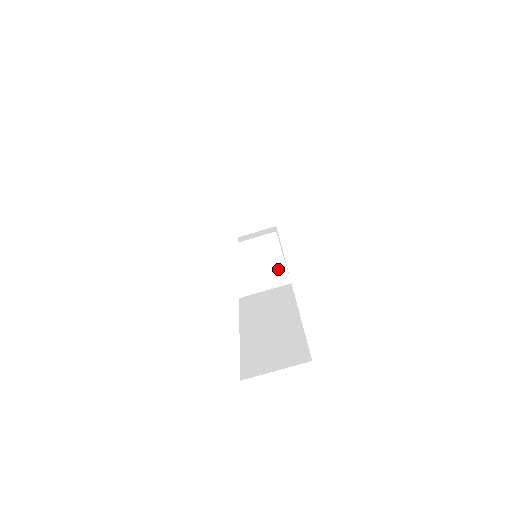
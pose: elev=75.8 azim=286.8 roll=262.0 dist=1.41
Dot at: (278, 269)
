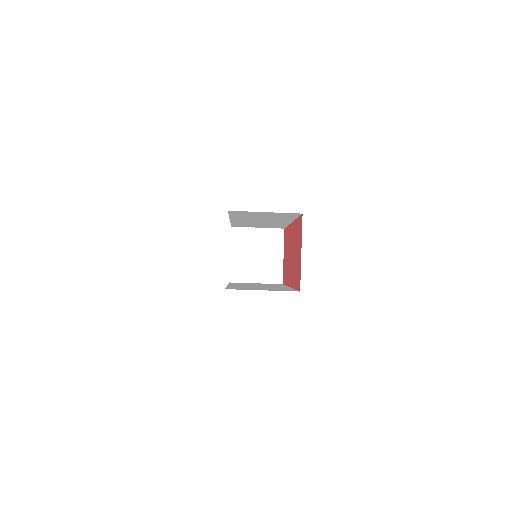
Dot at: (275, 265)
